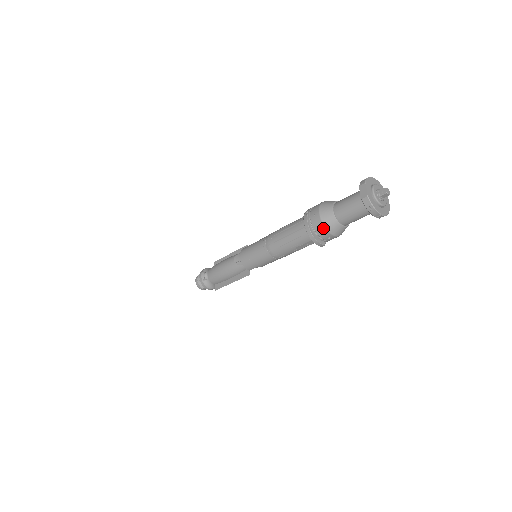
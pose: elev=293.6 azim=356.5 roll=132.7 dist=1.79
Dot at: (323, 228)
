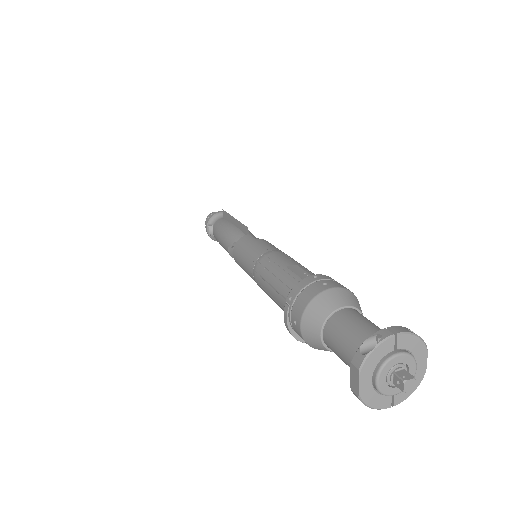
Dot at: occluded
